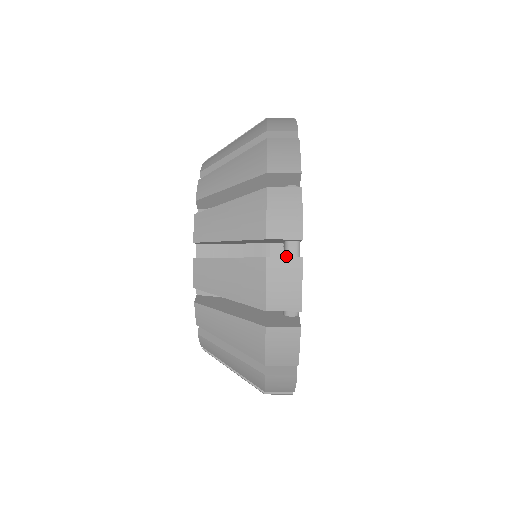
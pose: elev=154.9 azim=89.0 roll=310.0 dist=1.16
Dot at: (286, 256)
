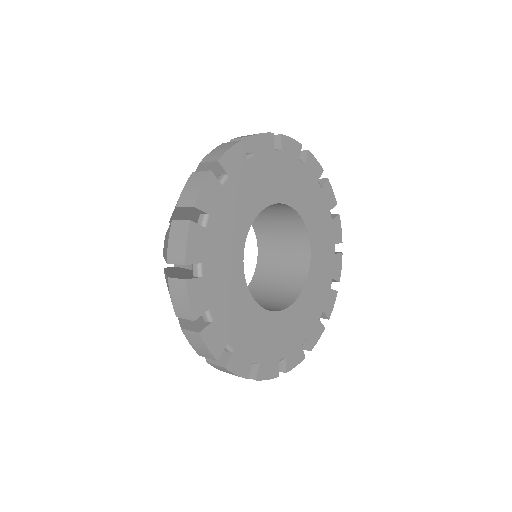
Dot at: occluded
